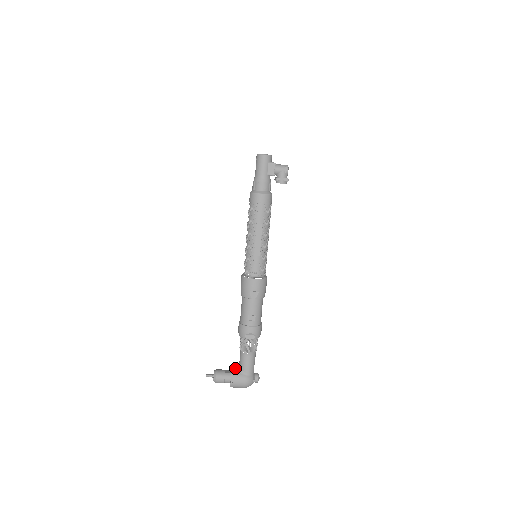
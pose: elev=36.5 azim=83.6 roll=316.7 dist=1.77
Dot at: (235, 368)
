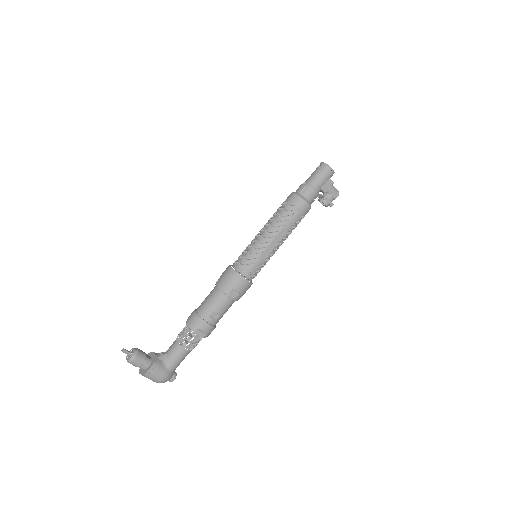
Dot at: (160, 357)
